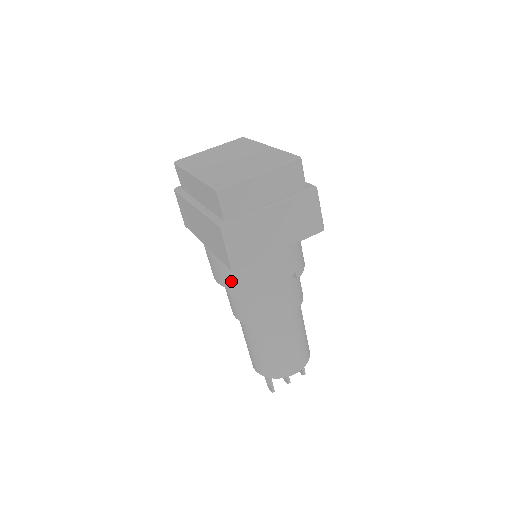
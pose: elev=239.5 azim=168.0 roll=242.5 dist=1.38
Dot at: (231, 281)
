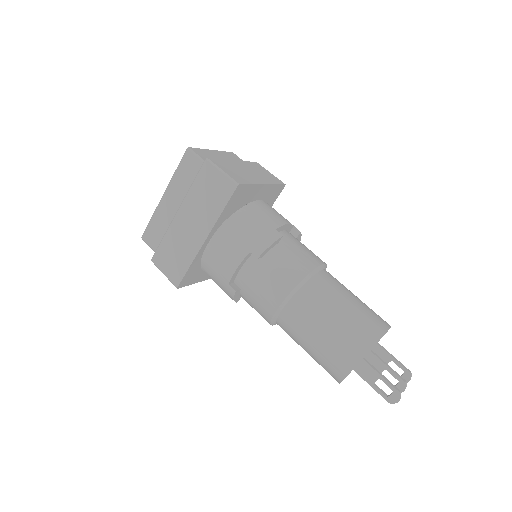
Dot at: (247, 240)
